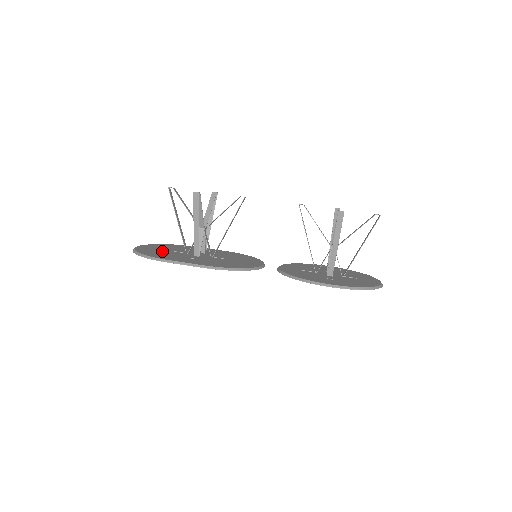
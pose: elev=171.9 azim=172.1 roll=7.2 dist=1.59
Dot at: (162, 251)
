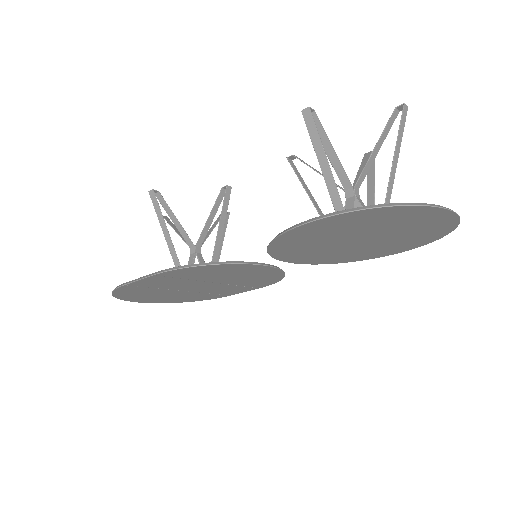
Dot at: occluded
